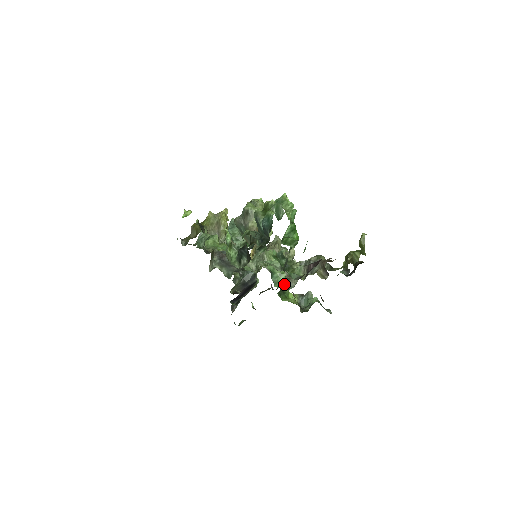
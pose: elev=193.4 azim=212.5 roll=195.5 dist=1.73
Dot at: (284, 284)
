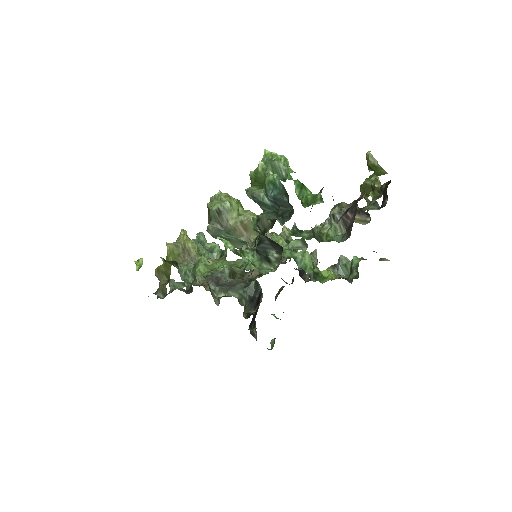
Dot at: (312, 264)
